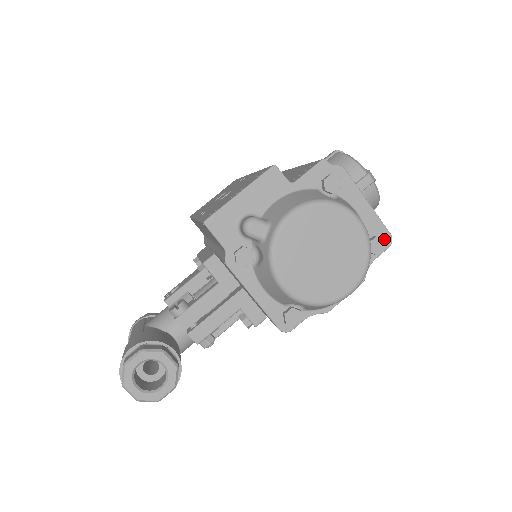
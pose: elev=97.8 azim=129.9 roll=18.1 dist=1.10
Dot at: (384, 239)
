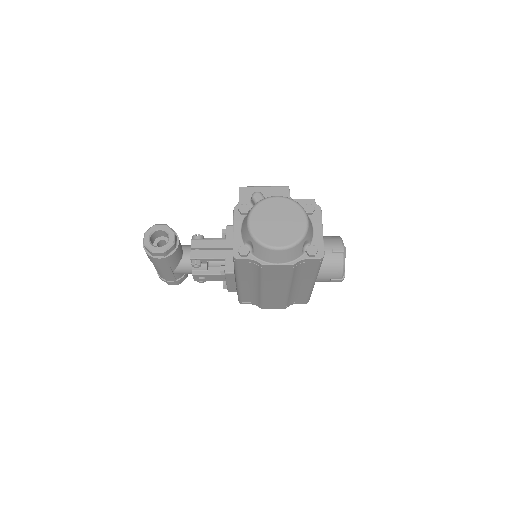
Dot at: (319, 253)
